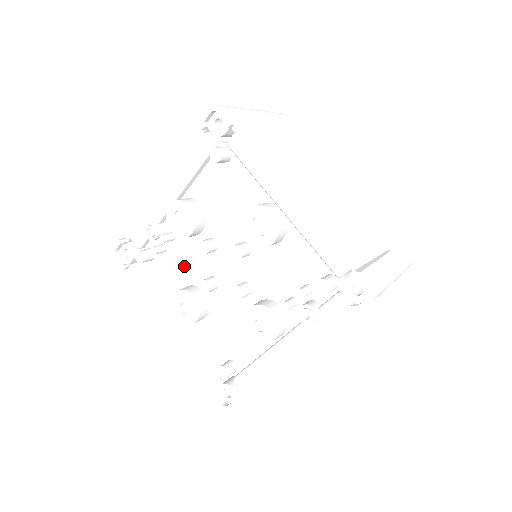
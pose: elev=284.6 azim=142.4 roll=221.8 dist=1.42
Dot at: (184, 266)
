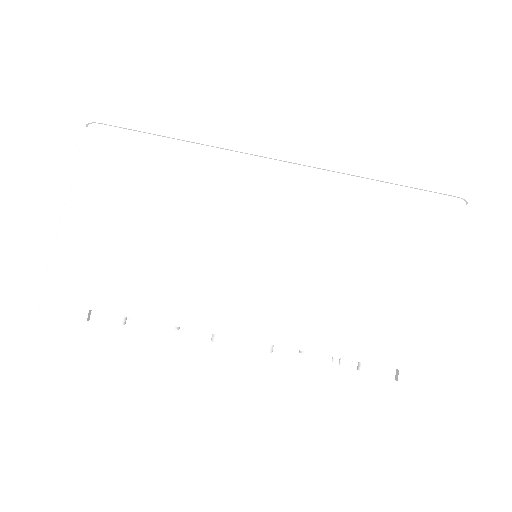
Dot at: occluded
